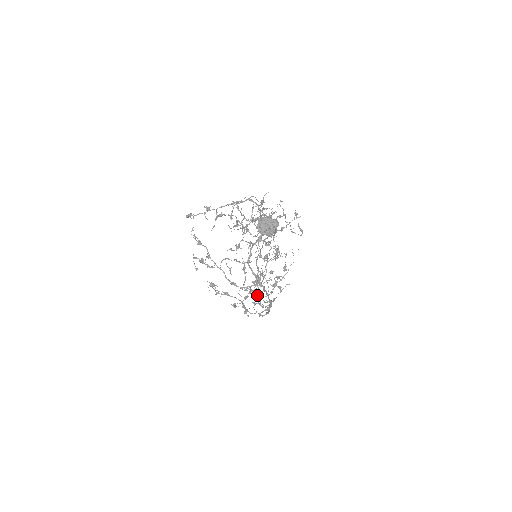
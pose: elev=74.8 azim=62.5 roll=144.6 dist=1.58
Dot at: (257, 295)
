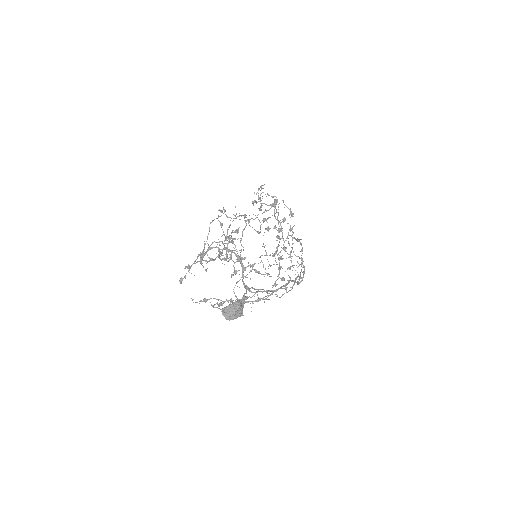
Dot at: (280, 297)
